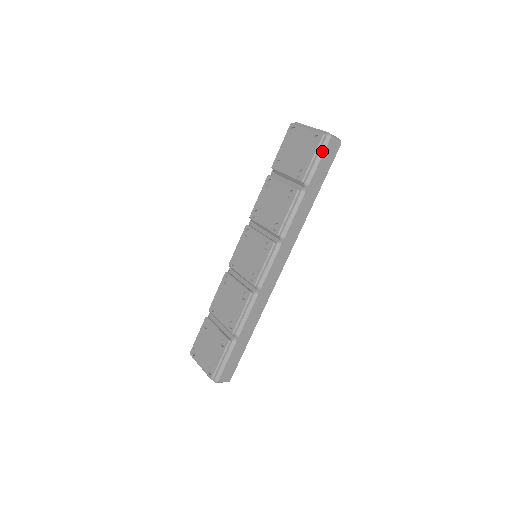
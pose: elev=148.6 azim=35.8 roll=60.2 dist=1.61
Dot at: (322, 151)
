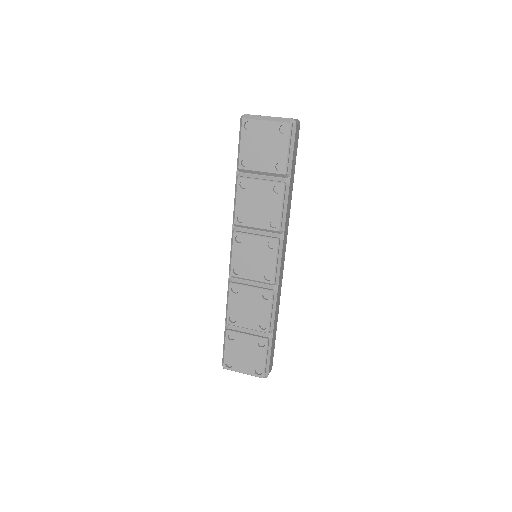
Dot at: (293, 139)
